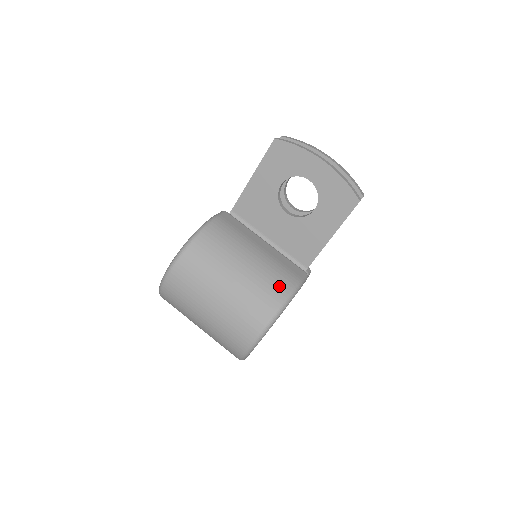
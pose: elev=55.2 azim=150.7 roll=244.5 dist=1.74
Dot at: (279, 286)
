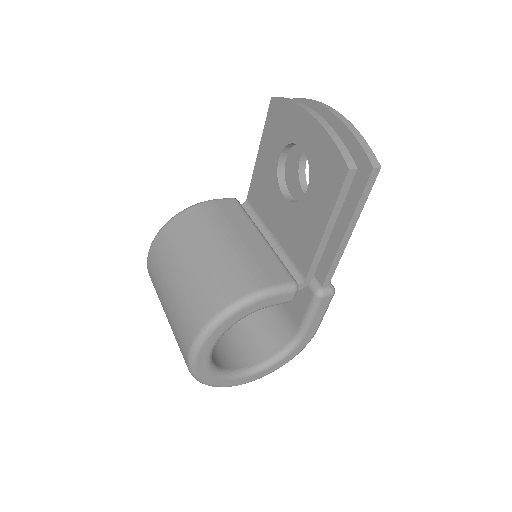
Dot at: (231, 286)
